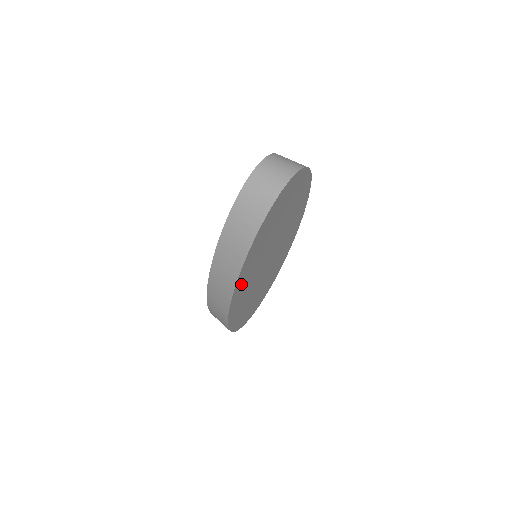
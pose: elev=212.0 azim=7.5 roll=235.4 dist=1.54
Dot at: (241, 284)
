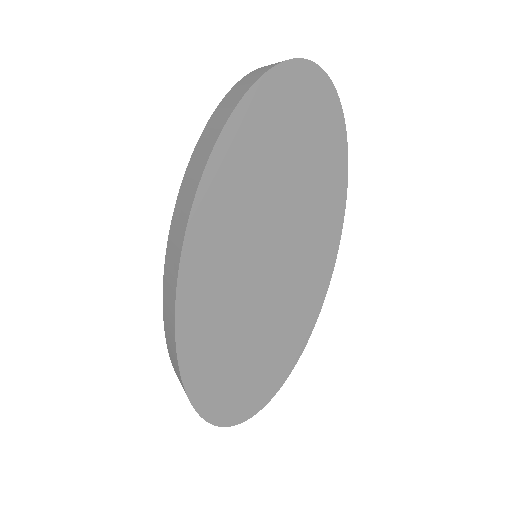
Dot at: (209, 216)
